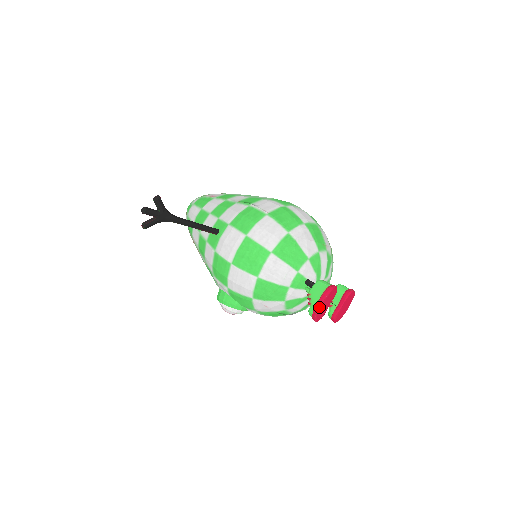
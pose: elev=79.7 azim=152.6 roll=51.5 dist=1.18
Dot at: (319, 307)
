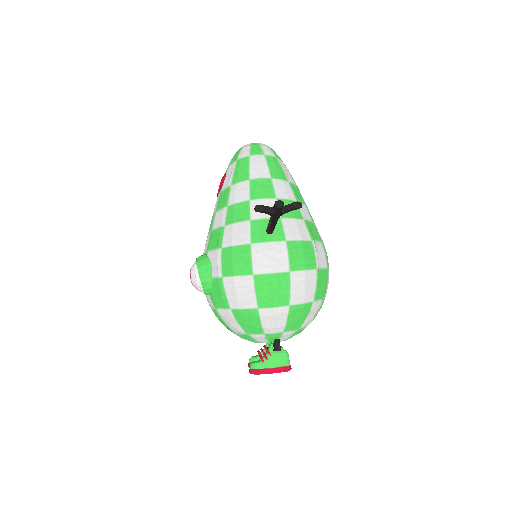
Dot at: (267, 373)
